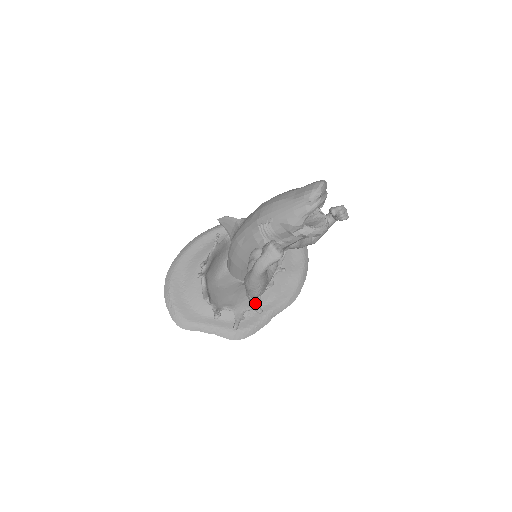
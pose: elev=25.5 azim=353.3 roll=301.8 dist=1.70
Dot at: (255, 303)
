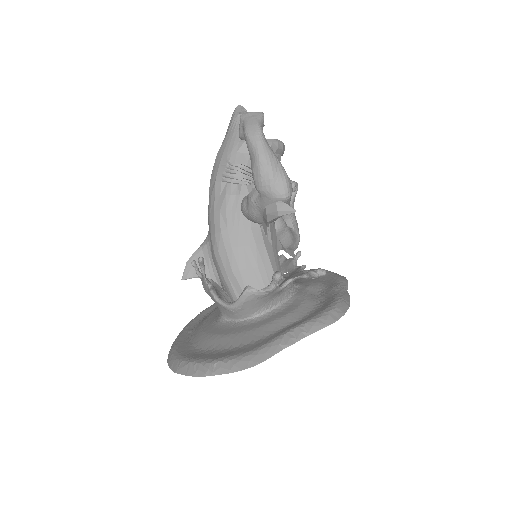
Dot at: occluded
